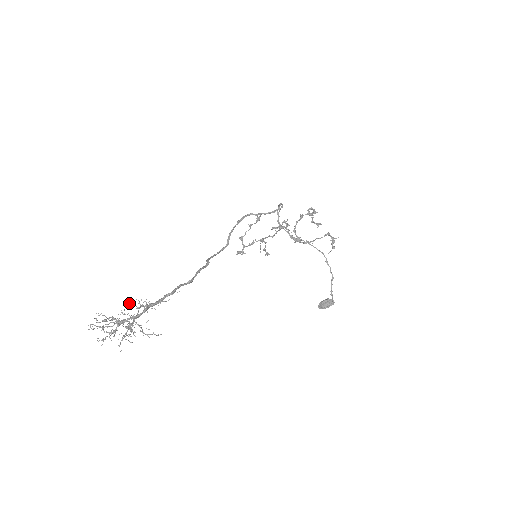
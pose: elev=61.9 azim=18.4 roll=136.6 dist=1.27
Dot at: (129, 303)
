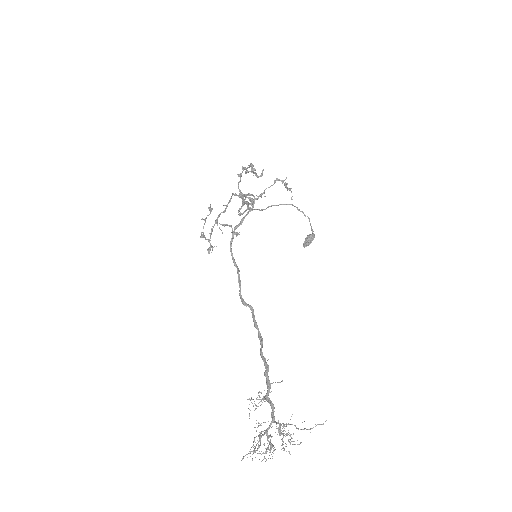
Dot at: occluded
